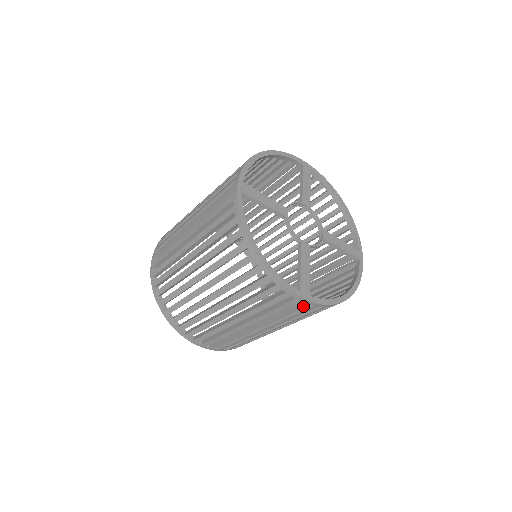
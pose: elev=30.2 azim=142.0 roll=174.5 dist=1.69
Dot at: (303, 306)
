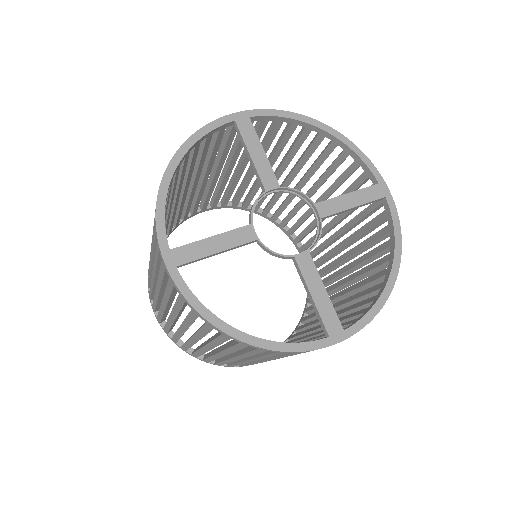
Dot at: occluded
